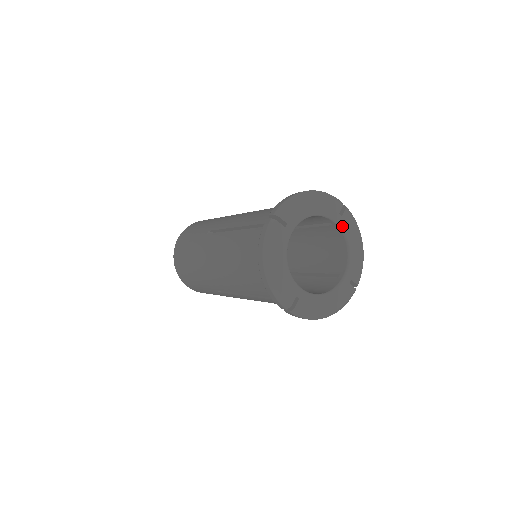
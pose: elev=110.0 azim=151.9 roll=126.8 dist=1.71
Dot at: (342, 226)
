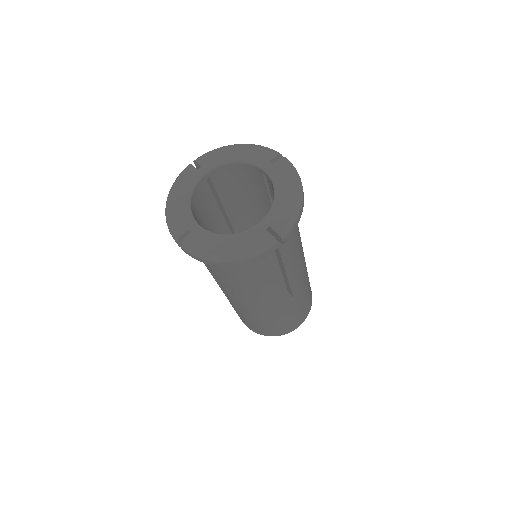
Dot at: (271, 173)
